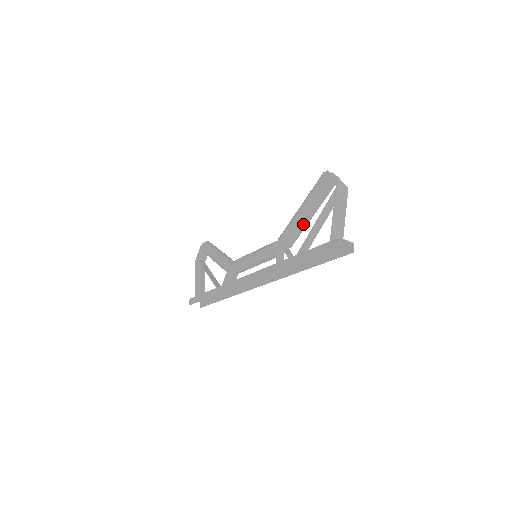
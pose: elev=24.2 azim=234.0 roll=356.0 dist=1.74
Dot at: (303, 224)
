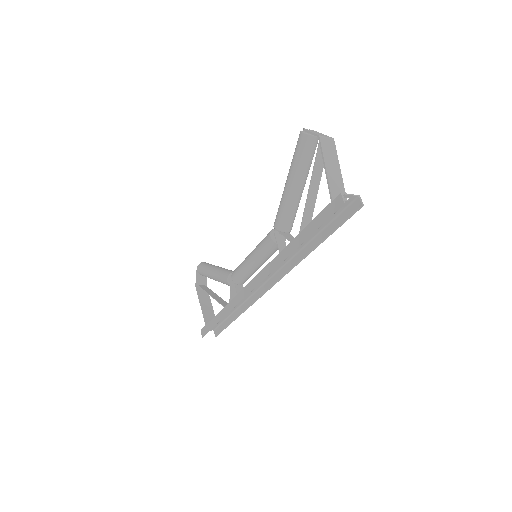
Dot at: (296, 199)
